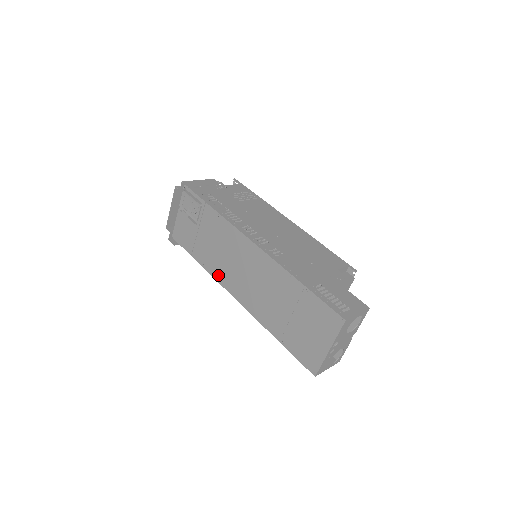
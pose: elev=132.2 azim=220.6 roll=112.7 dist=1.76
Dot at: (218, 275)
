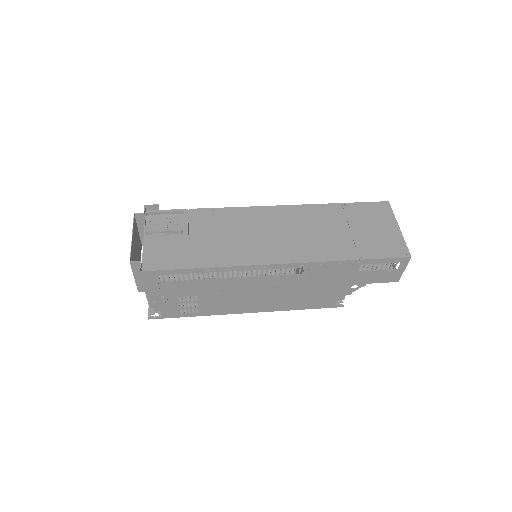
Dot at: (245, 258)
